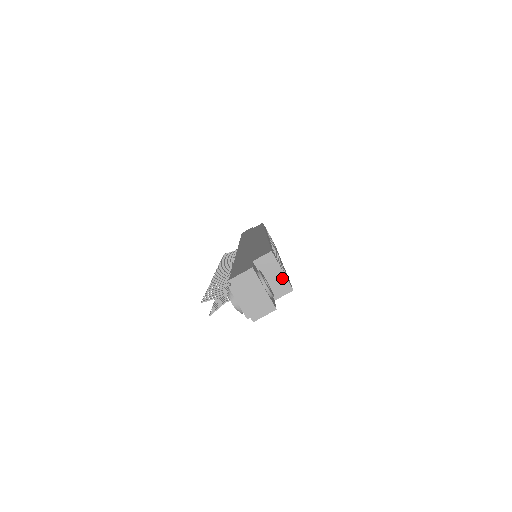
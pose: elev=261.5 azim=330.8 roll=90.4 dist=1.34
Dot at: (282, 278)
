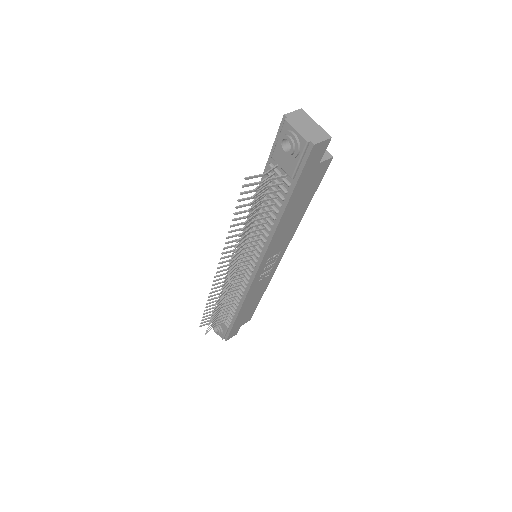
Dot at: occluded
